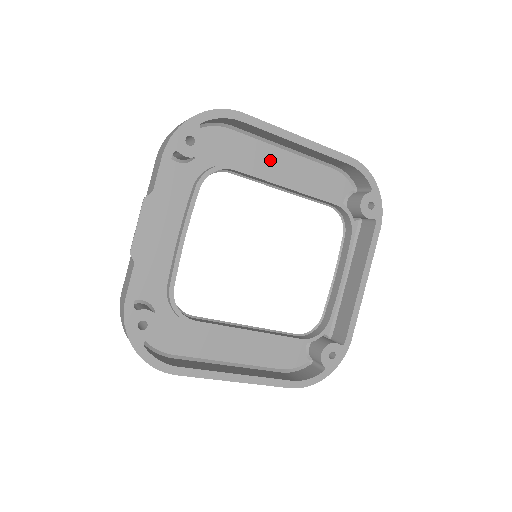
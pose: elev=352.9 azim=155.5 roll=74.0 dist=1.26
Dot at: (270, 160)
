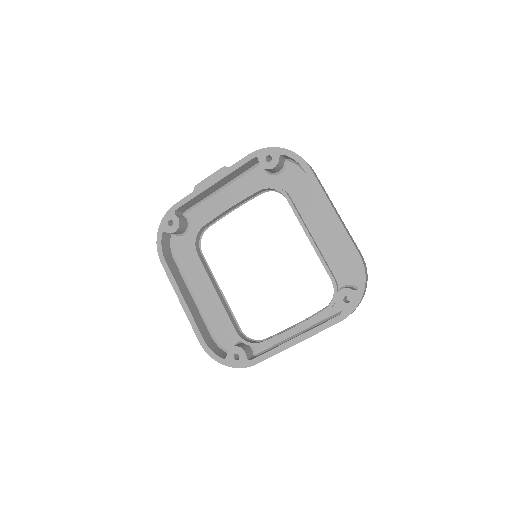
Dot at: (316, 214)
